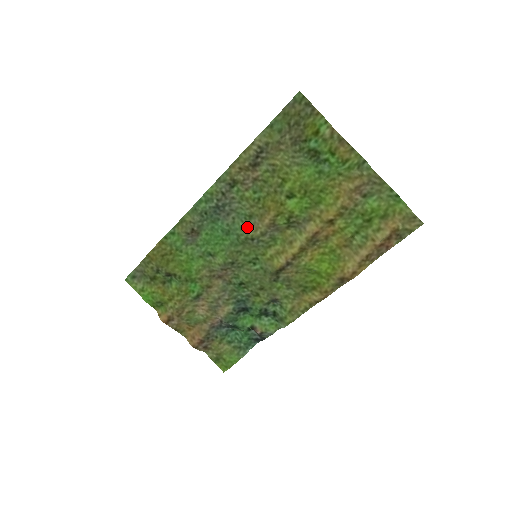
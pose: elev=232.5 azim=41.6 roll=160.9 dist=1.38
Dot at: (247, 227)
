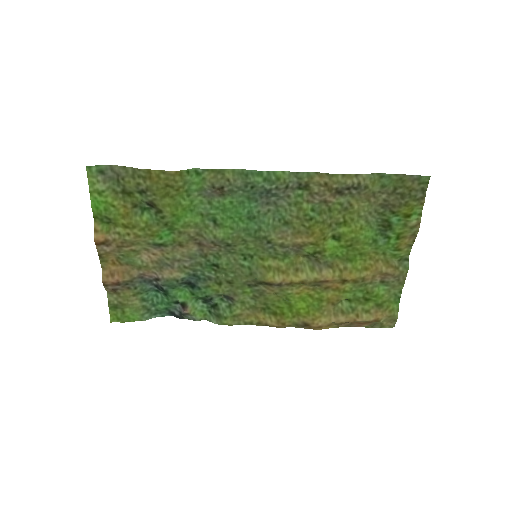
Dot at: (275, 229)
